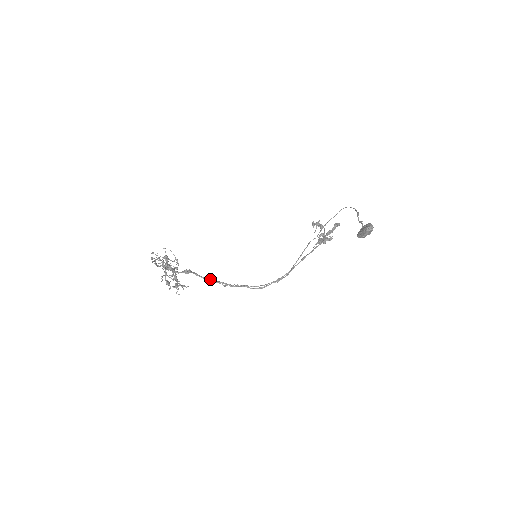
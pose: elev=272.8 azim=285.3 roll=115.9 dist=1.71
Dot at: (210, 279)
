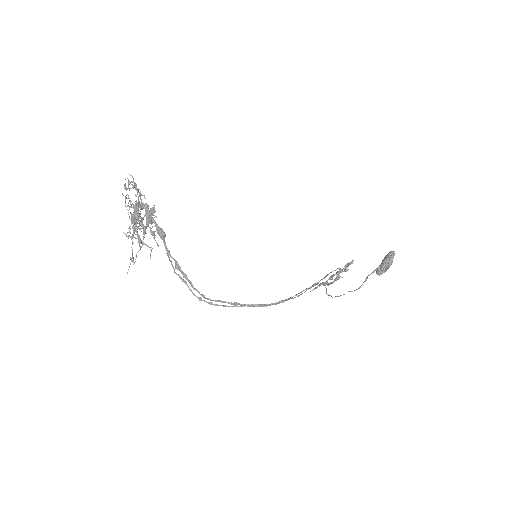
Dot at: (184, 273)
